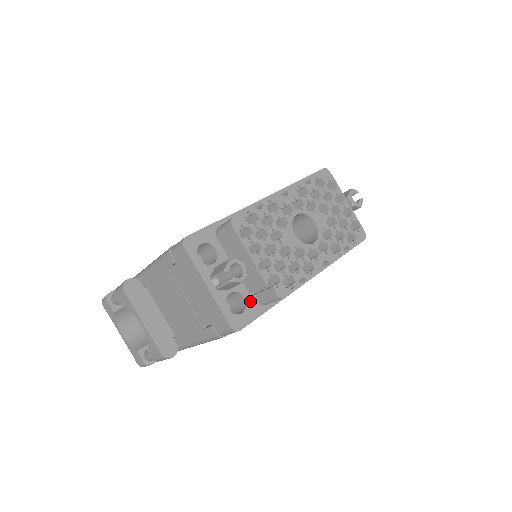
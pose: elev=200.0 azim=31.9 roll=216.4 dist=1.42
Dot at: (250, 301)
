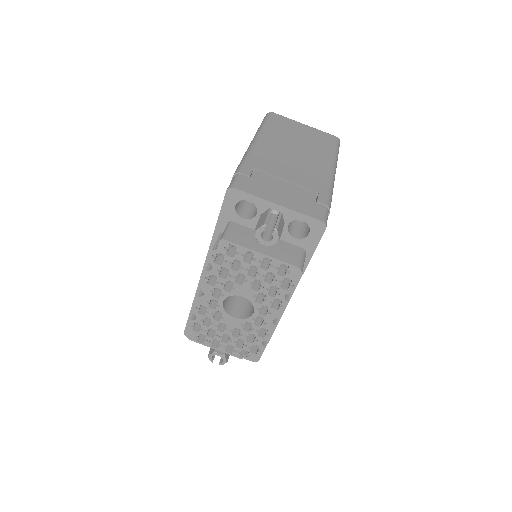
Dot at: occluded
